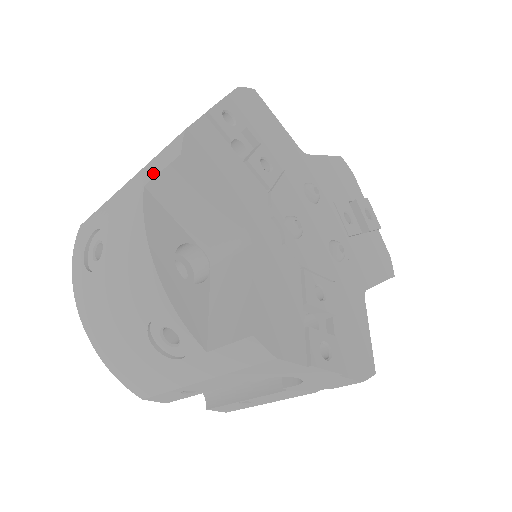
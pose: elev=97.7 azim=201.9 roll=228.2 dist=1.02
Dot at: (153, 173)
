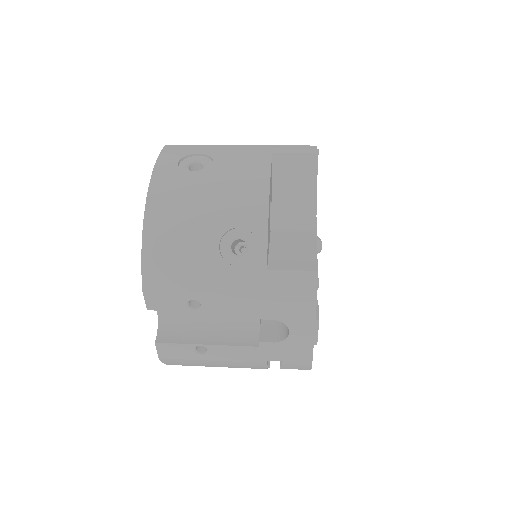
Dot at: (284, 151)
